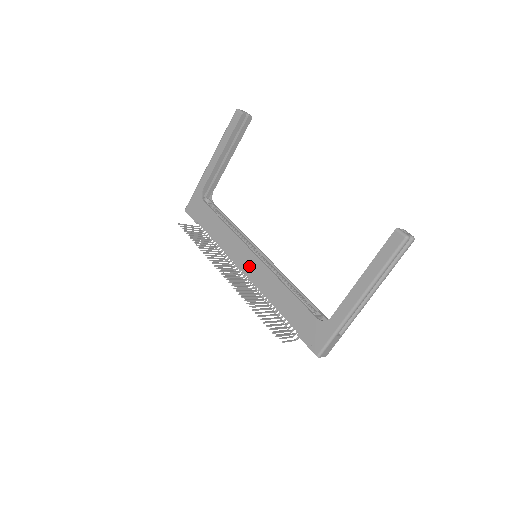
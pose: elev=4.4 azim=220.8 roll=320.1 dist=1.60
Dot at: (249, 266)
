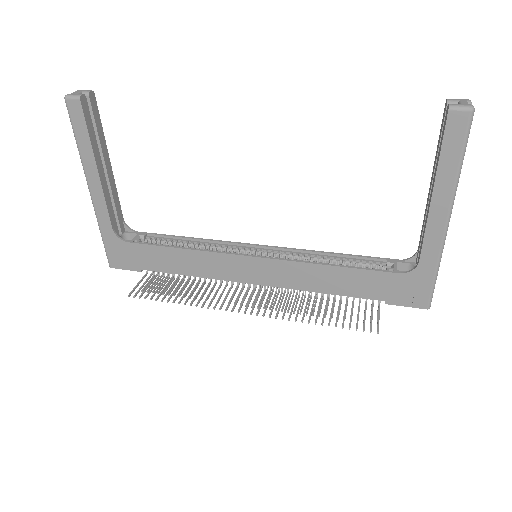
Dot at: (260, 274)
